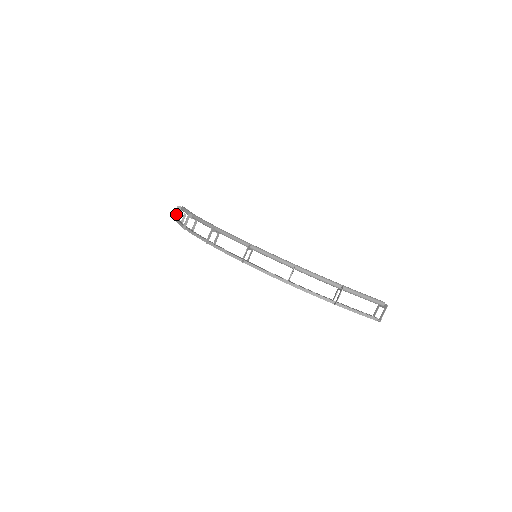
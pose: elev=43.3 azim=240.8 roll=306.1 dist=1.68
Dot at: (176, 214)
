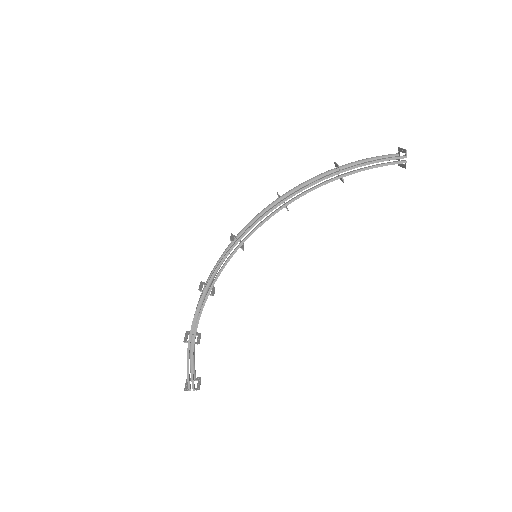
Dot at: (187, 385)
